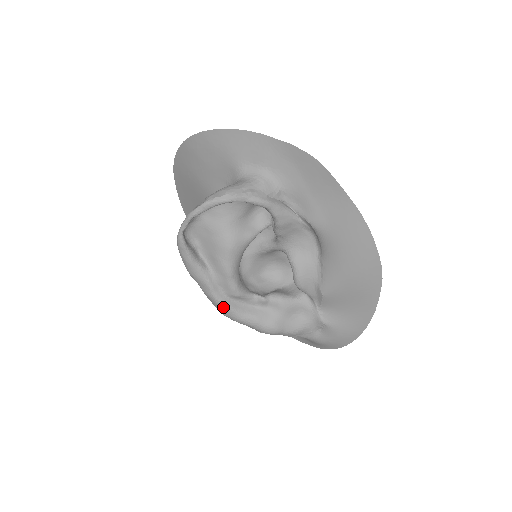
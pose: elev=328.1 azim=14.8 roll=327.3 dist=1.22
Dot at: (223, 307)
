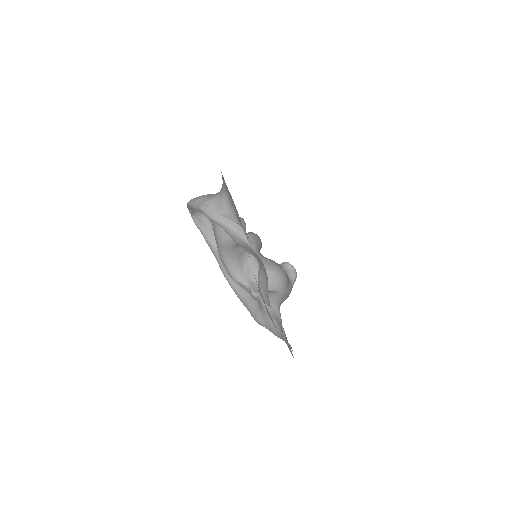
Dot at: (228, 282)
